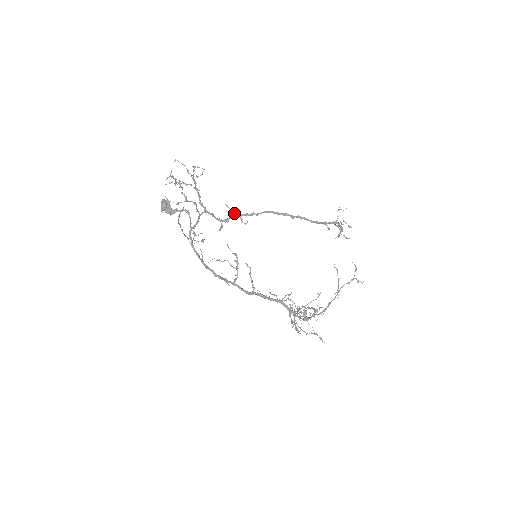
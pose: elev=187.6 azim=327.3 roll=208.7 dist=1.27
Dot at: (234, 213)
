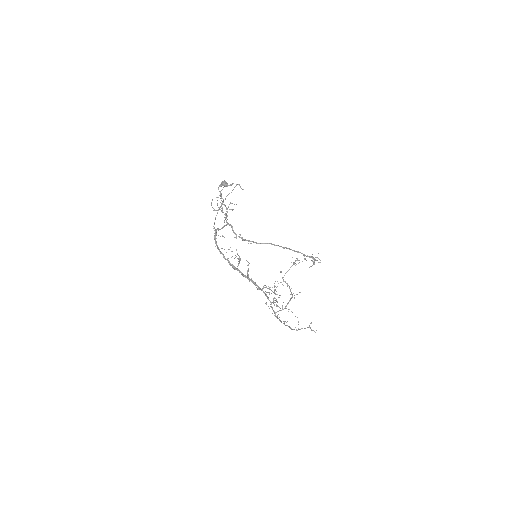
Dot at: (244, 240)
